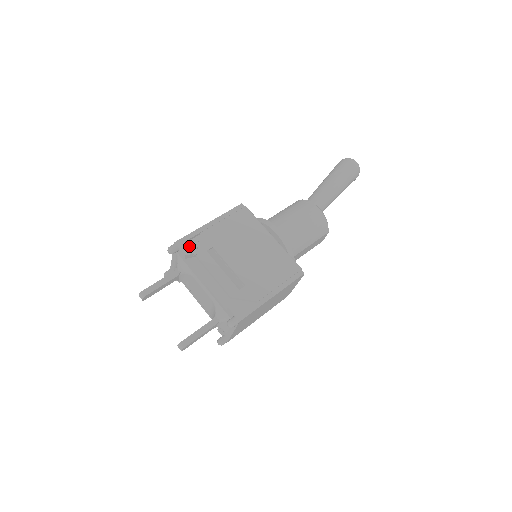
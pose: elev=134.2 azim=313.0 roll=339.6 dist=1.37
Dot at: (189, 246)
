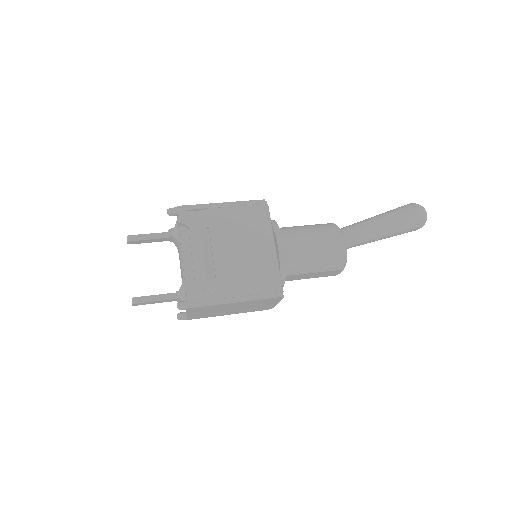
Dot at: (189, 216)
